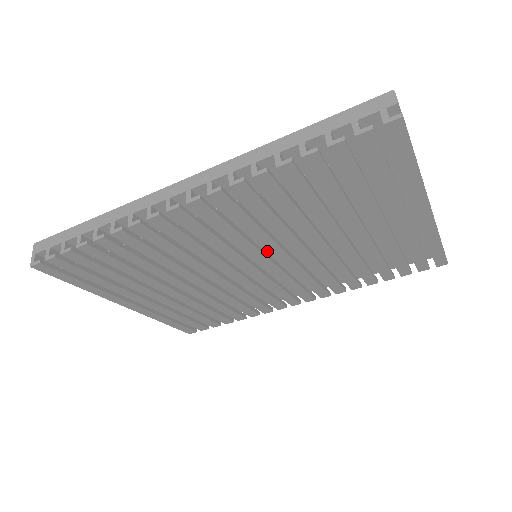
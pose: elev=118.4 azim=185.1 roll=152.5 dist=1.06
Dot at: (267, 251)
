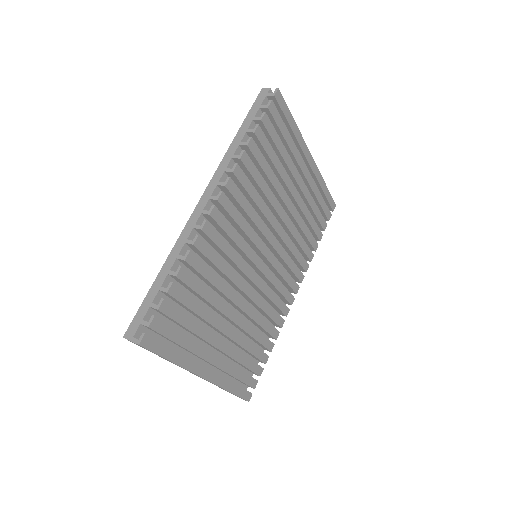
Dot at: occluded
